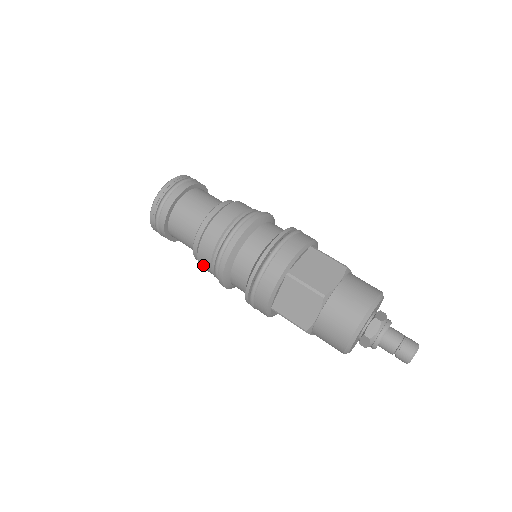
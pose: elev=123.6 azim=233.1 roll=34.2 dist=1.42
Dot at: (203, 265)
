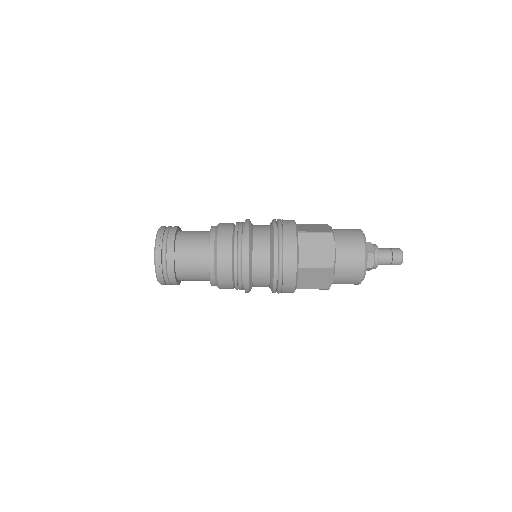
Dot at: occluded
